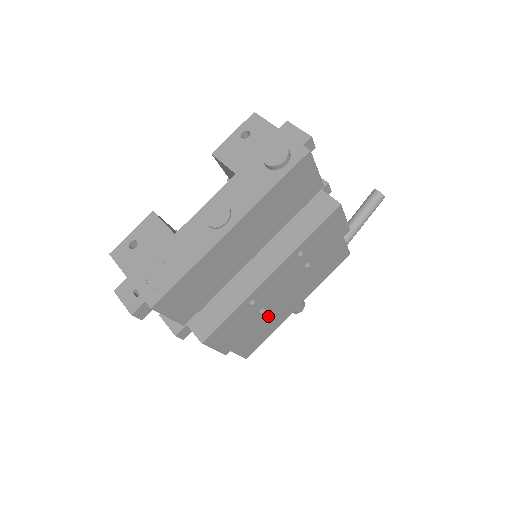
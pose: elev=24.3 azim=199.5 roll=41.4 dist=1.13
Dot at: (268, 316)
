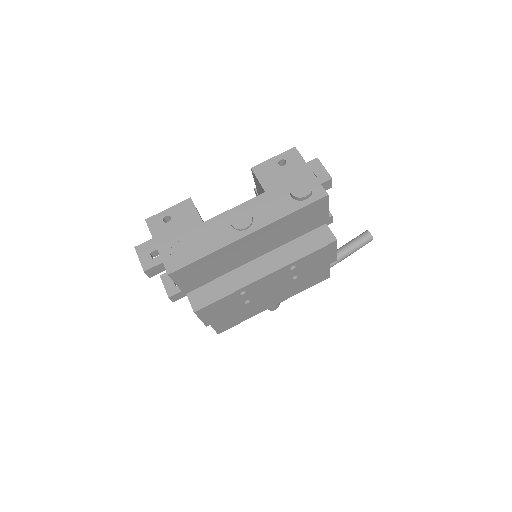
Dot at: (248, 306)
